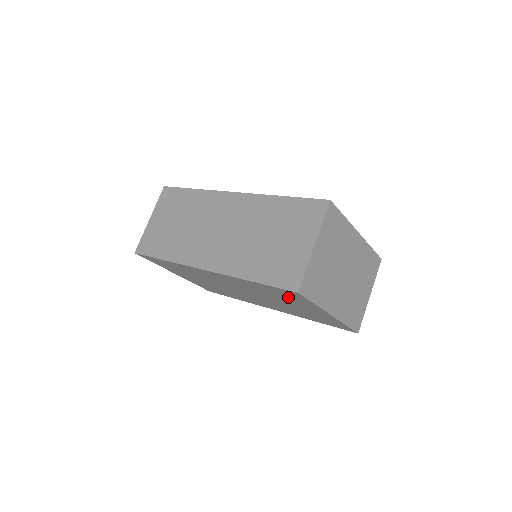
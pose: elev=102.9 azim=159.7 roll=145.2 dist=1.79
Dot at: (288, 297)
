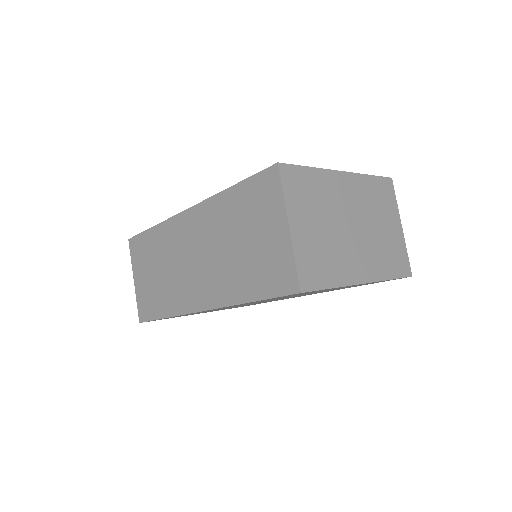
Dot at: occluded
